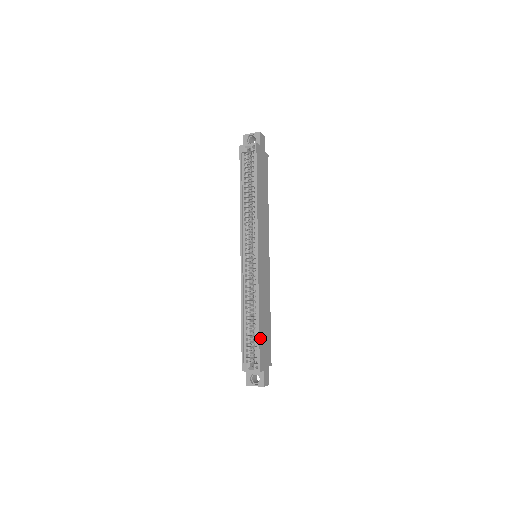
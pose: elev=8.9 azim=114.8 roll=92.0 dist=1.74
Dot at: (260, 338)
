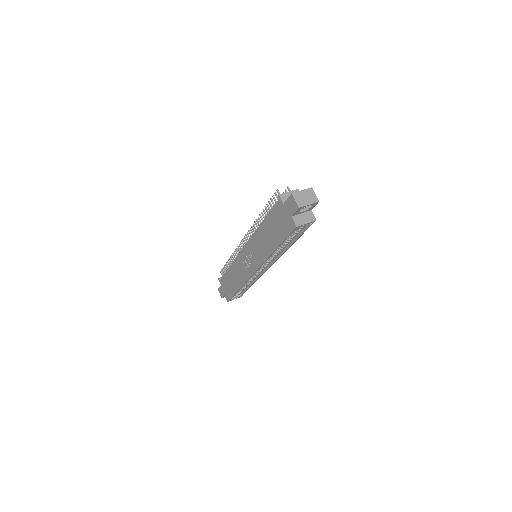
Dot at: (247, 288)
